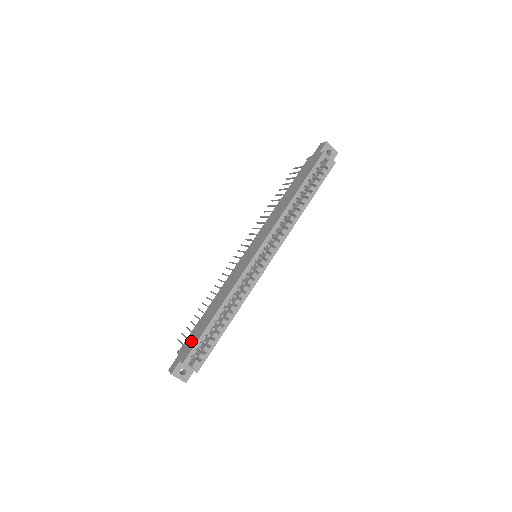
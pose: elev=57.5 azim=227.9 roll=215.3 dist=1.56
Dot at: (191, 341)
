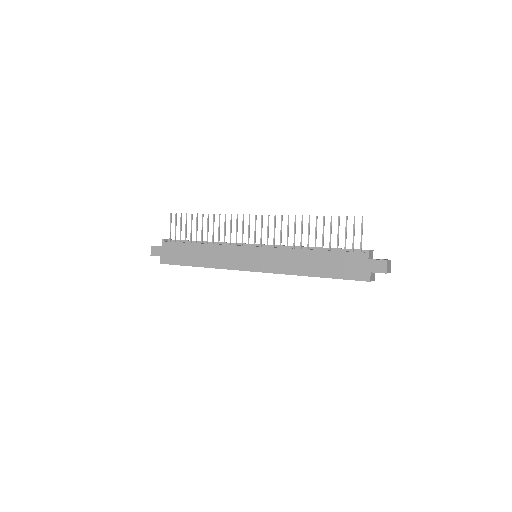
Dot at: (173, 255)
